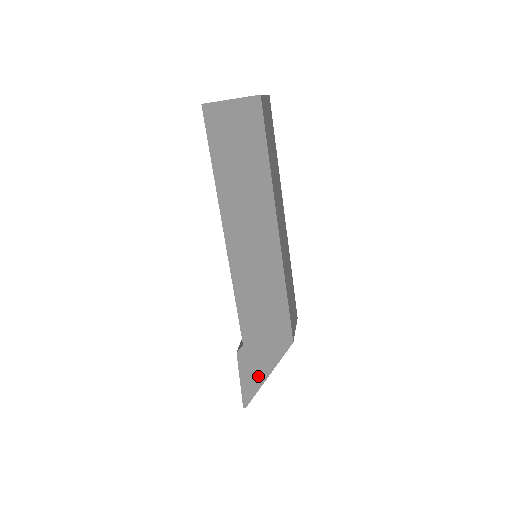
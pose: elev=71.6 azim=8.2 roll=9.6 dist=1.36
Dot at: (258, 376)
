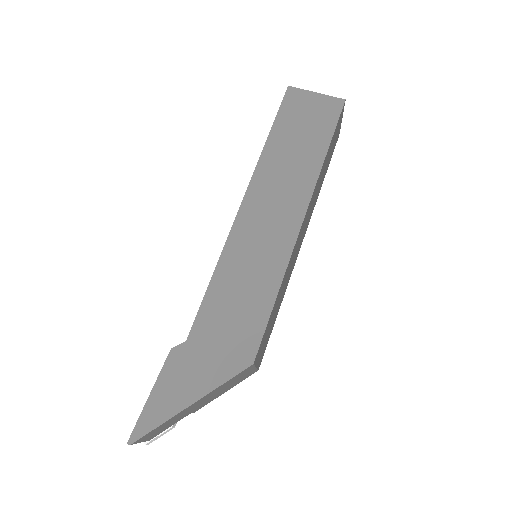
Dot at: (179, 397)
